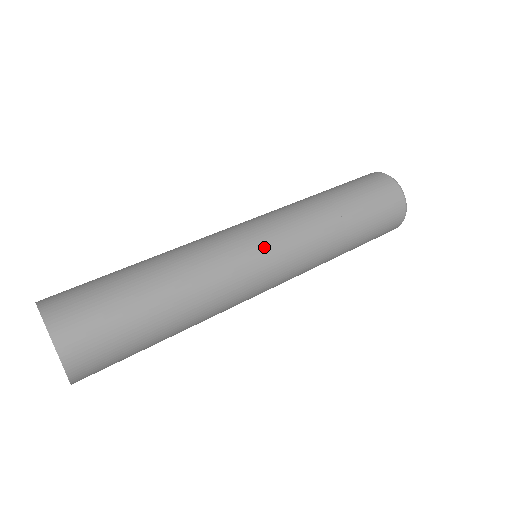
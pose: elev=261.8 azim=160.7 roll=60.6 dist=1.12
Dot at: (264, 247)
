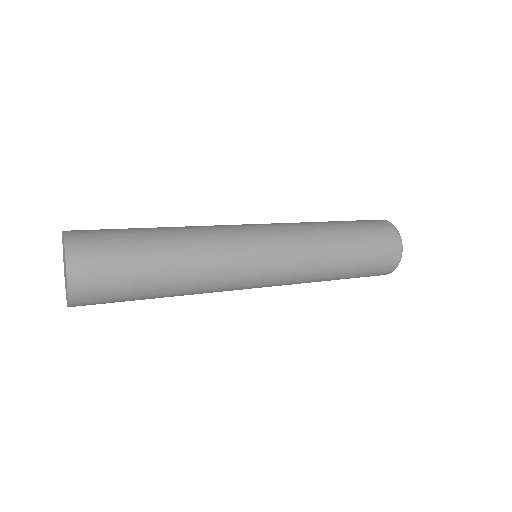
Dot at: (265, 257)
